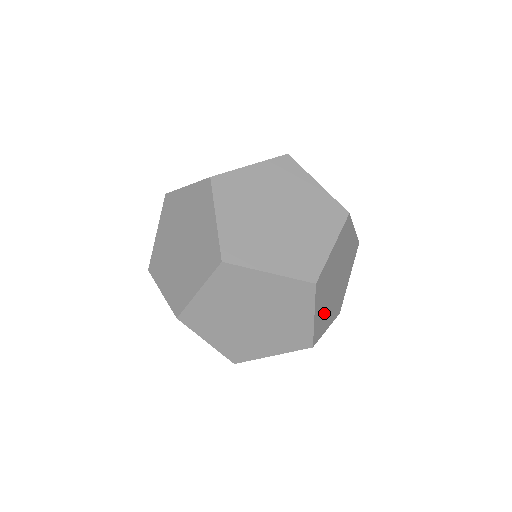
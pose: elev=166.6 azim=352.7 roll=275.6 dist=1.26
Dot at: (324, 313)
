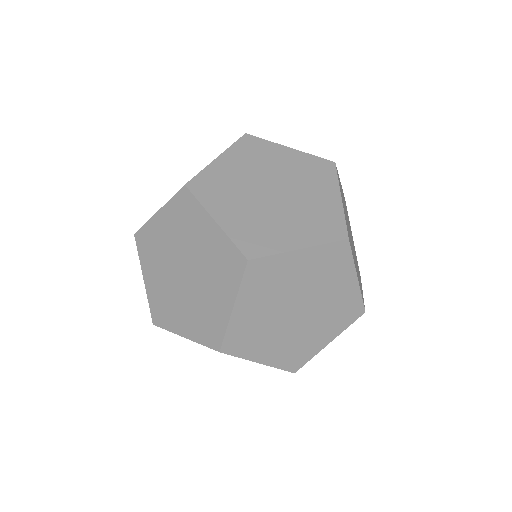
Dot at: (259, 224)
